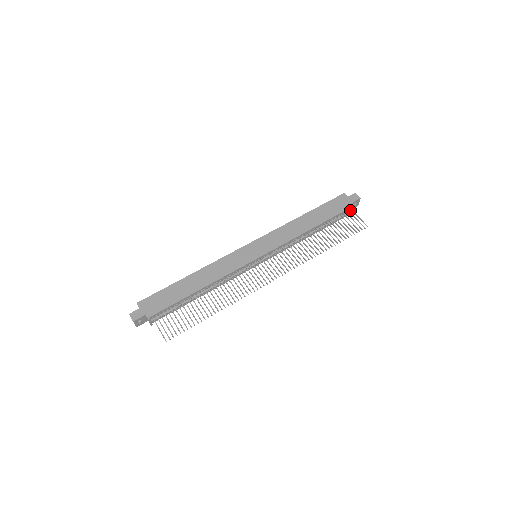
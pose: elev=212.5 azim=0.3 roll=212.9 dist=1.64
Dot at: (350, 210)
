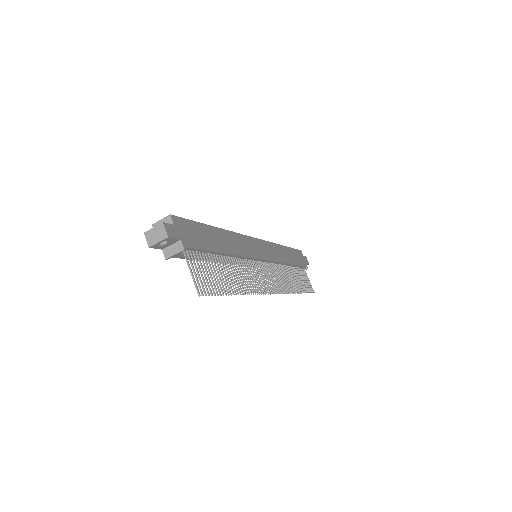
Dot at: occluded
